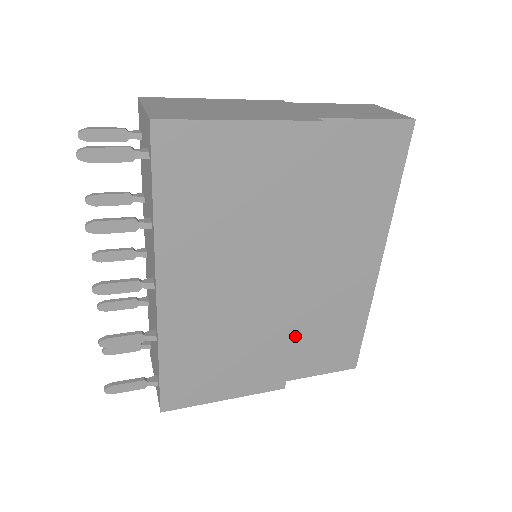
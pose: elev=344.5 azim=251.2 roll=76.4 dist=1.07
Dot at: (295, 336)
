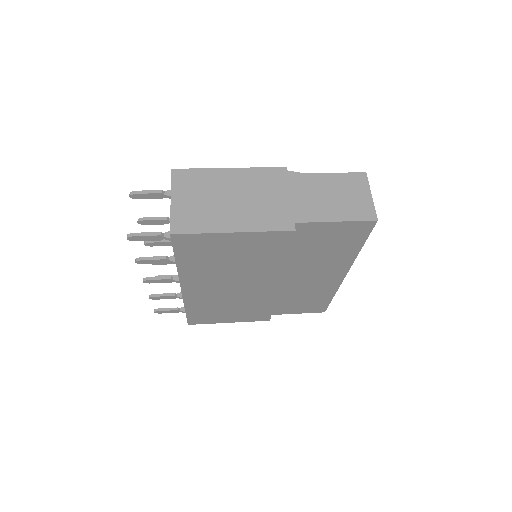
Dot at: (279, 300)
